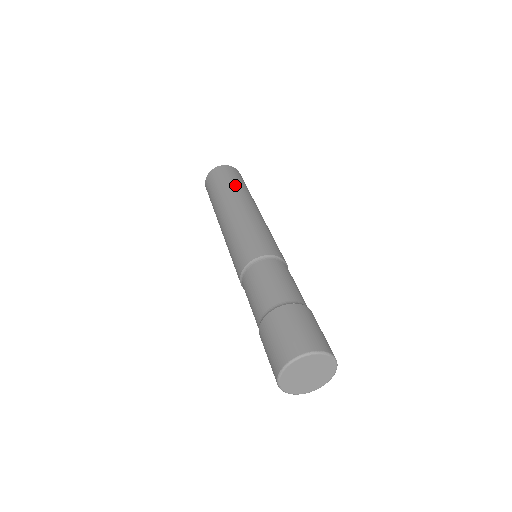
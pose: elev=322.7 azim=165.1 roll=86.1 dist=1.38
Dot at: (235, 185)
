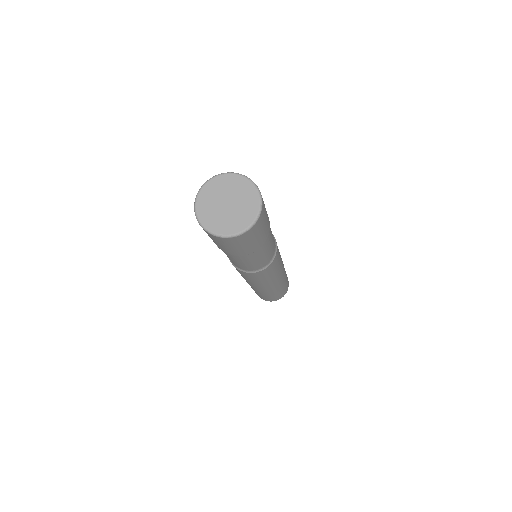
Dot at: occluded
